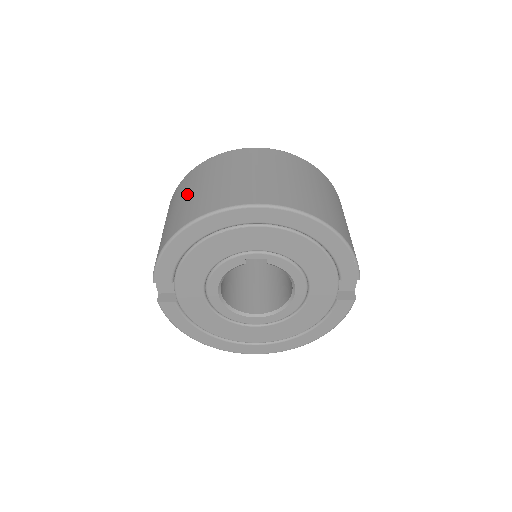
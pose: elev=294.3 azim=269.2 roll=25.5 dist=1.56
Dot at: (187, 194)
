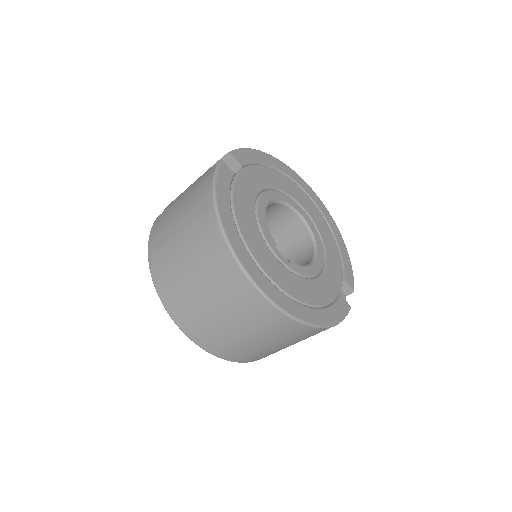
Dot at: (184, 250)
